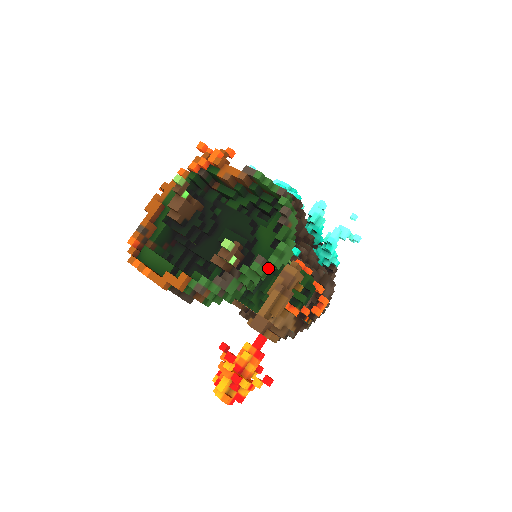
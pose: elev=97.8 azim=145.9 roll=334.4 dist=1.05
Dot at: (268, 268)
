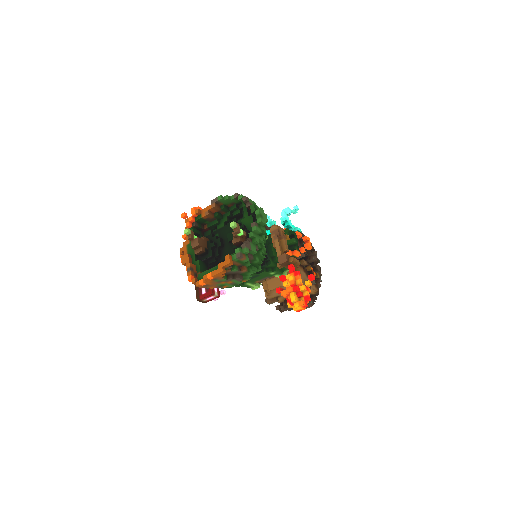
Dot at: (261, 228)
